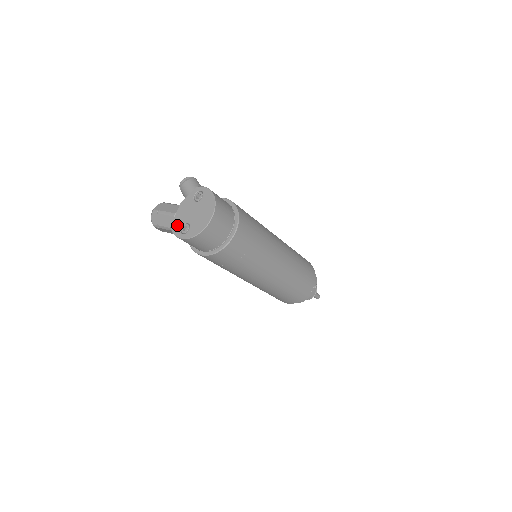
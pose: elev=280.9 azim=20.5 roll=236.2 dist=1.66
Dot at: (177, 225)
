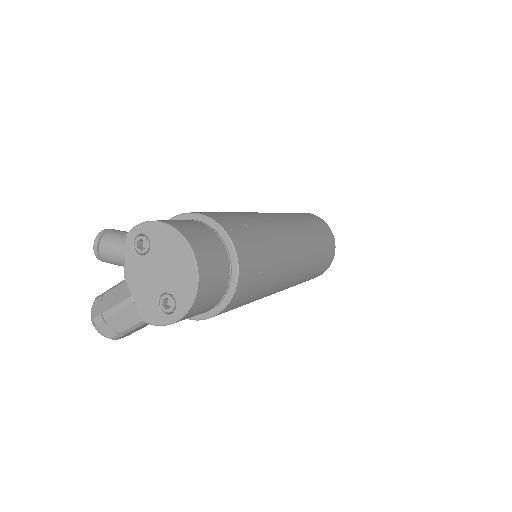
Dot at: (150, 310)
